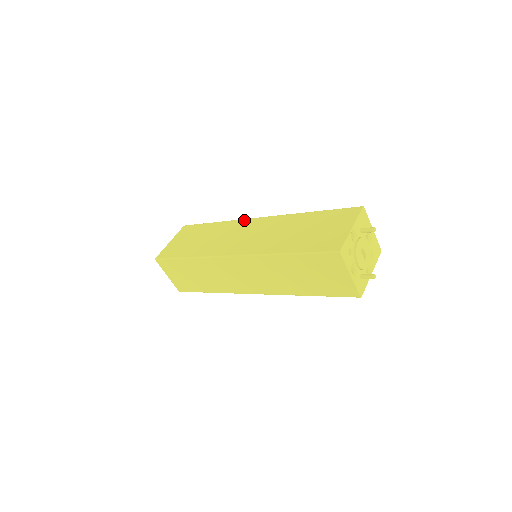
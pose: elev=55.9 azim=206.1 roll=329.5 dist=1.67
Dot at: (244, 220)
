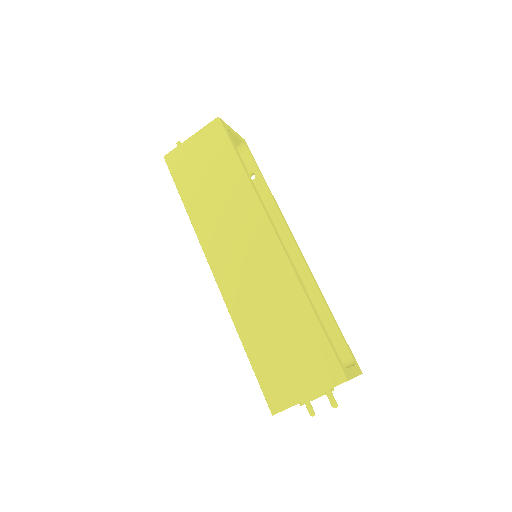
Dot at: (261, 215)
